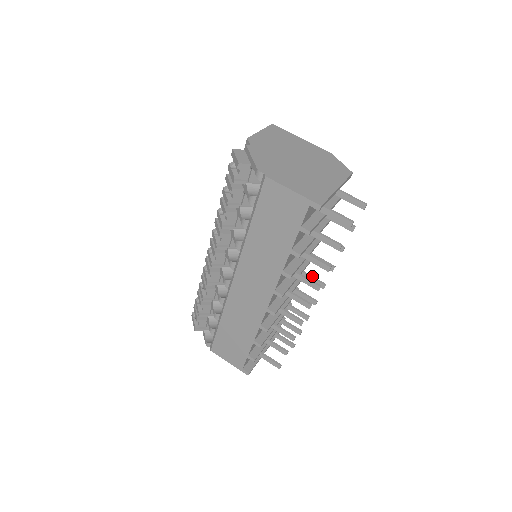
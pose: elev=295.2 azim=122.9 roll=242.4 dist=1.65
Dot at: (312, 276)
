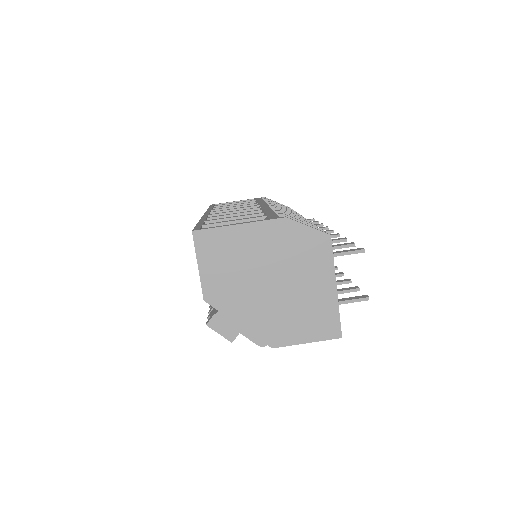
Dot at: occluded
